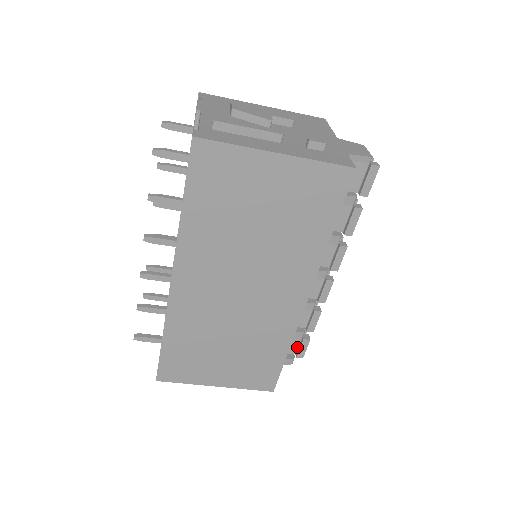
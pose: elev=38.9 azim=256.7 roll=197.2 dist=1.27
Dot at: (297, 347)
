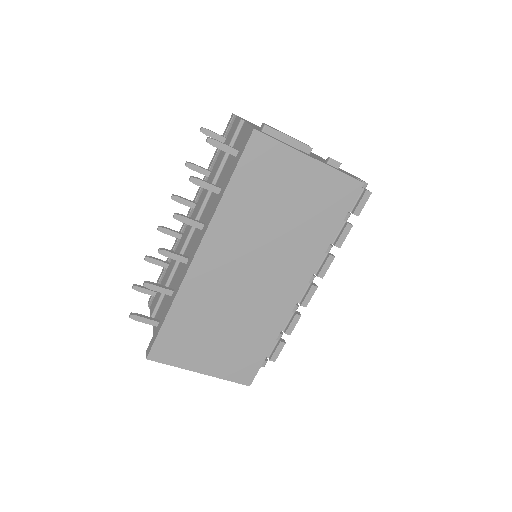
Dot at: (272, 350)
